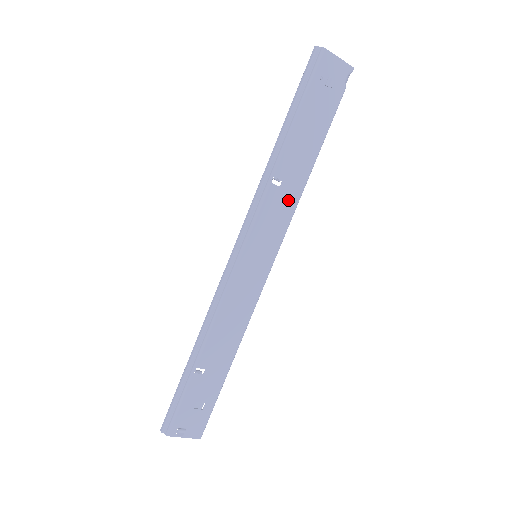
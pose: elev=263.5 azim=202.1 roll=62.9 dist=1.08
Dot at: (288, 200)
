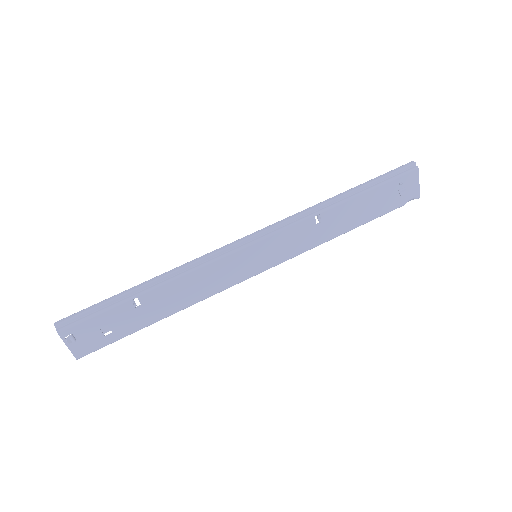
Dot at: (312, 239)
